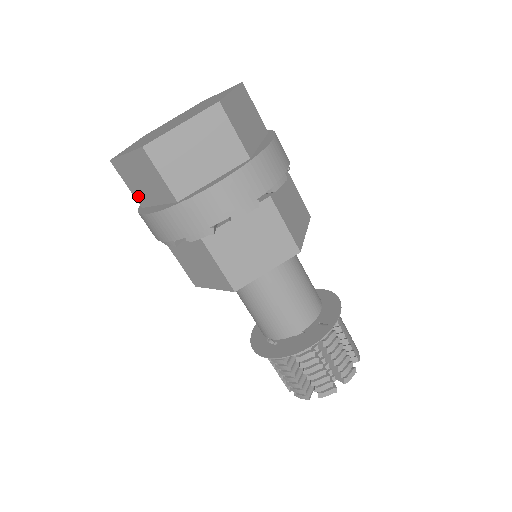
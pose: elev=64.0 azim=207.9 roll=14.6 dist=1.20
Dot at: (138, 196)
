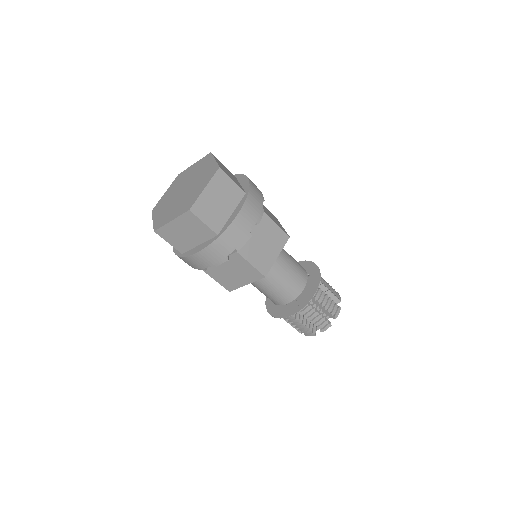
Dot at: occluded
